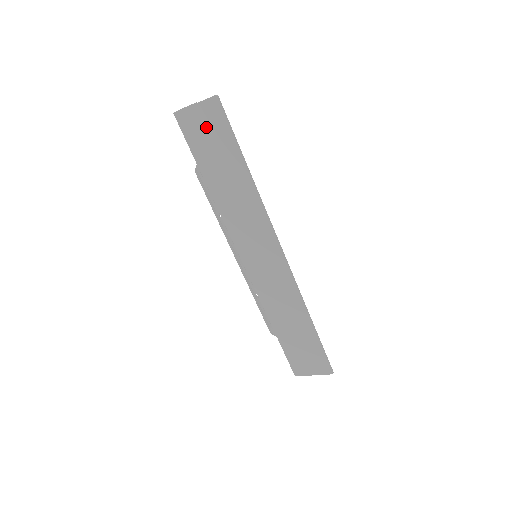
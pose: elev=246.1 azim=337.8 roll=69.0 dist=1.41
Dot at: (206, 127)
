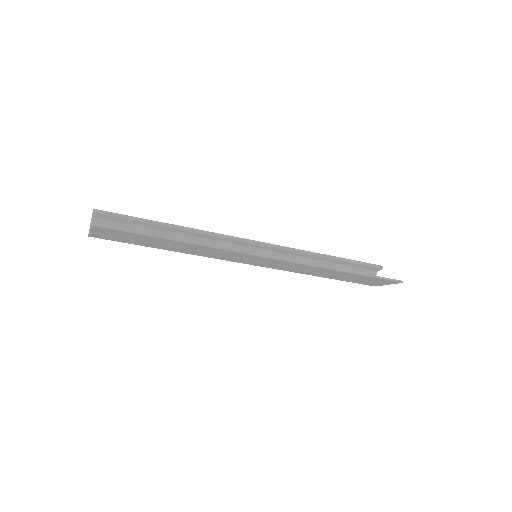
Dot at: (116, 236)
